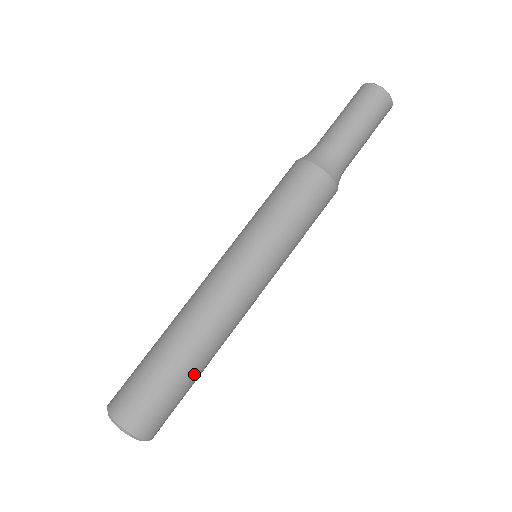
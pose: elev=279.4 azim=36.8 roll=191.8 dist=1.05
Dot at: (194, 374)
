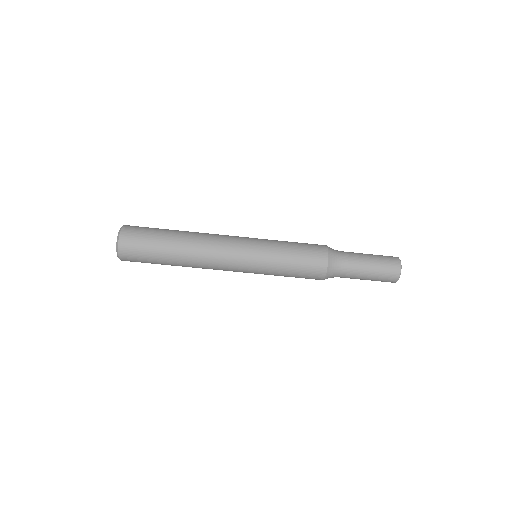
Dot at: (169, 257)
